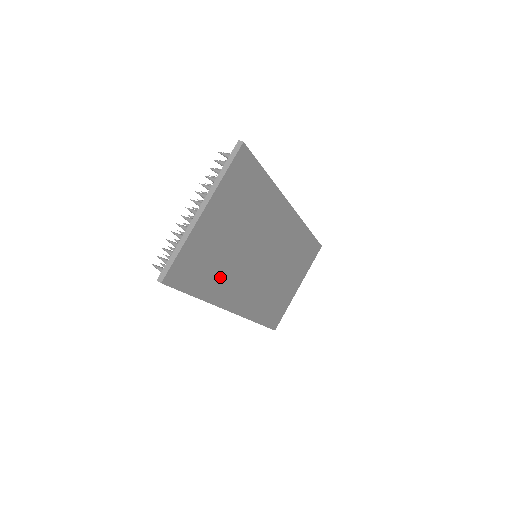
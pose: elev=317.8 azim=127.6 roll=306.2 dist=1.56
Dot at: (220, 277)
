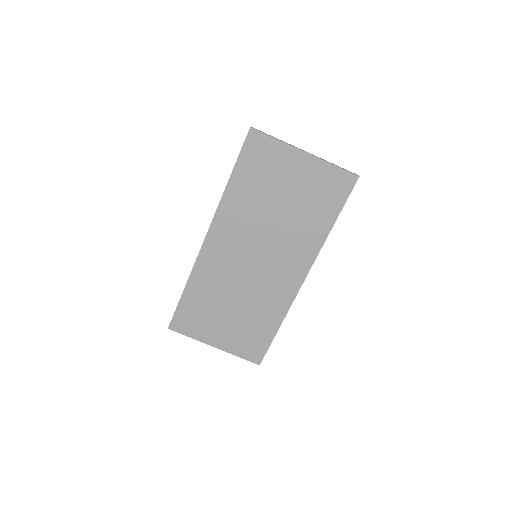
Dot at: (246, 201)
